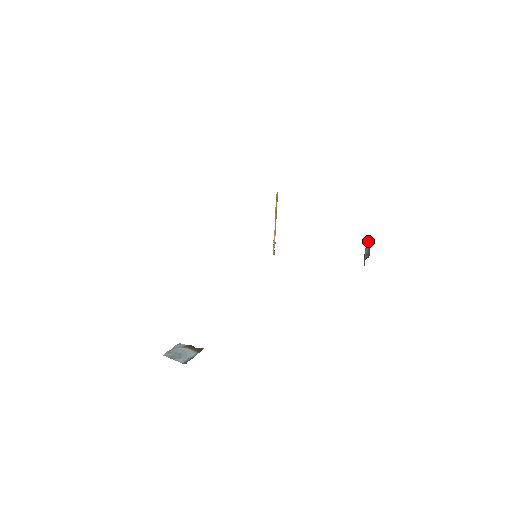
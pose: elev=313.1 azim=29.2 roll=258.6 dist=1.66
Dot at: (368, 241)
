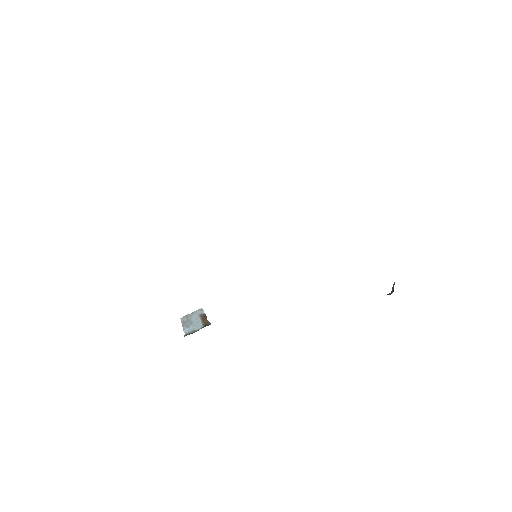
Dot at: occluded
